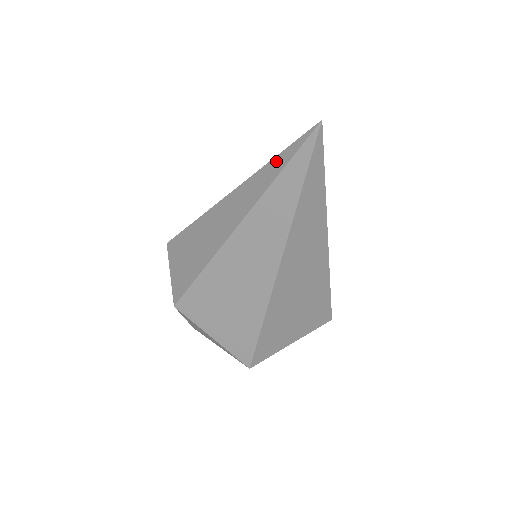
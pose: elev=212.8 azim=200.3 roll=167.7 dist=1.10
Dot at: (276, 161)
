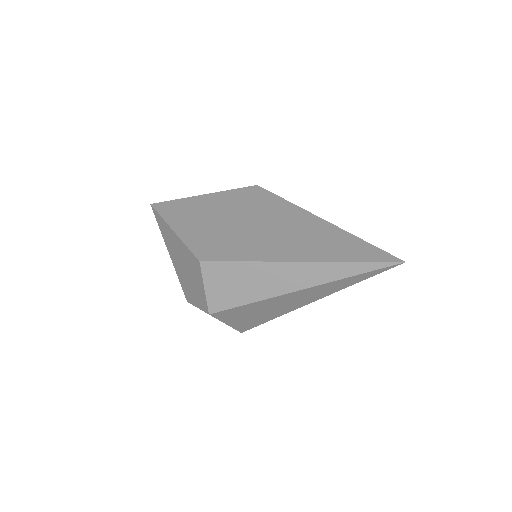
Dot at: (357, 265)
